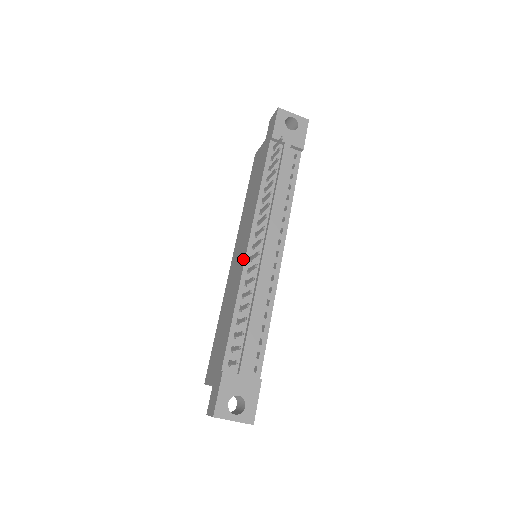
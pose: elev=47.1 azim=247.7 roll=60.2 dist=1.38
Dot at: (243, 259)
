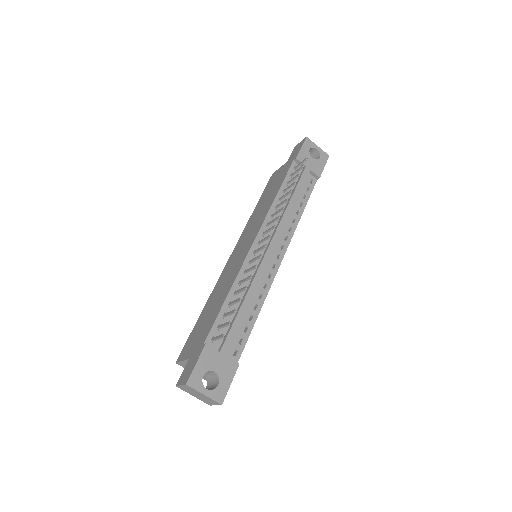
Dot at: (247, 251)
